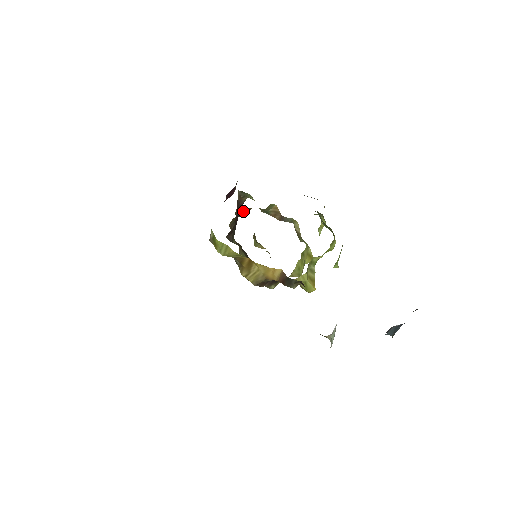
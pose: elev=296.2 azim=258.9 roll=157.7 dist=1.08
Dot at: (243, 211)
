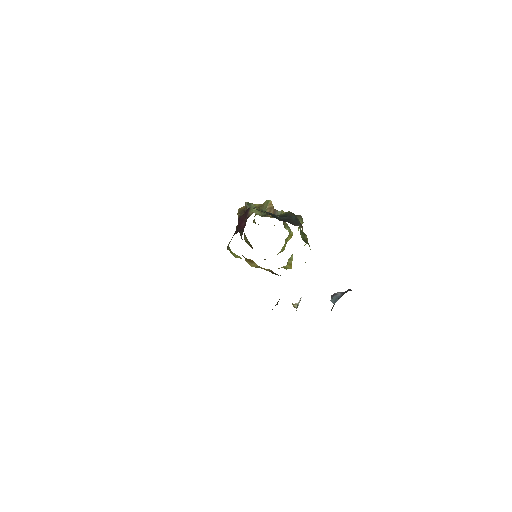
Dot at: occluded
